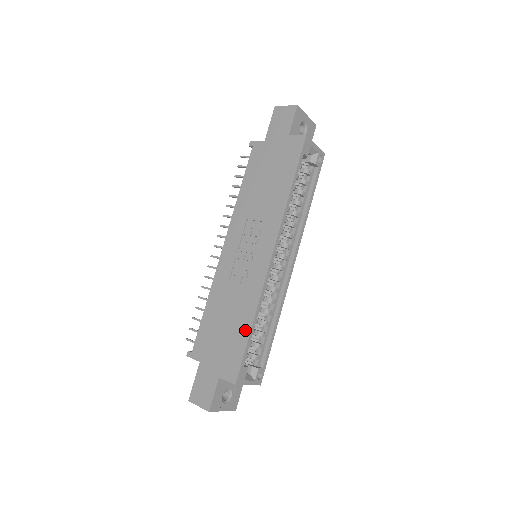
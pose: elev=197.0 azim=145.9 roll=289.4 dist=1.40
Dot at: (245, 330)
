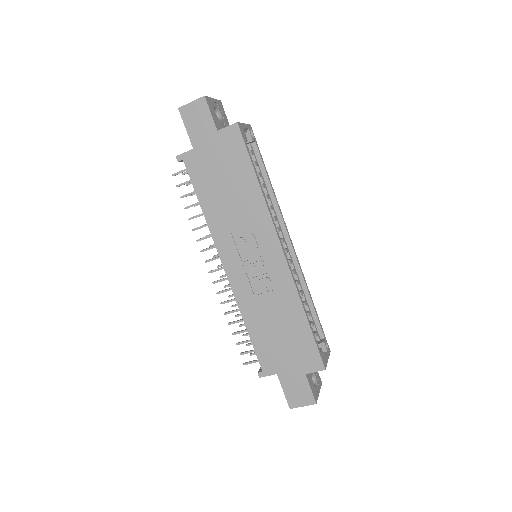
Dot at: (302, 324)
